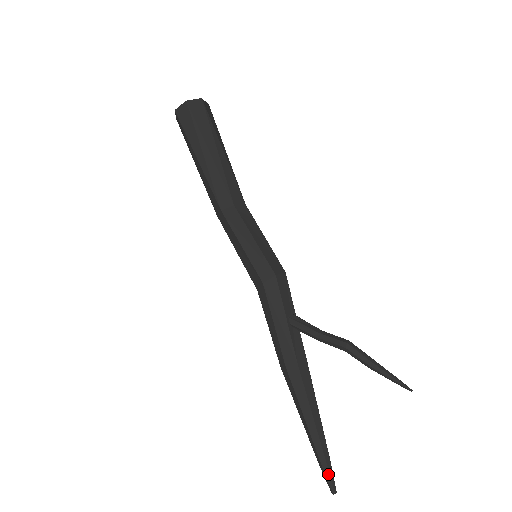
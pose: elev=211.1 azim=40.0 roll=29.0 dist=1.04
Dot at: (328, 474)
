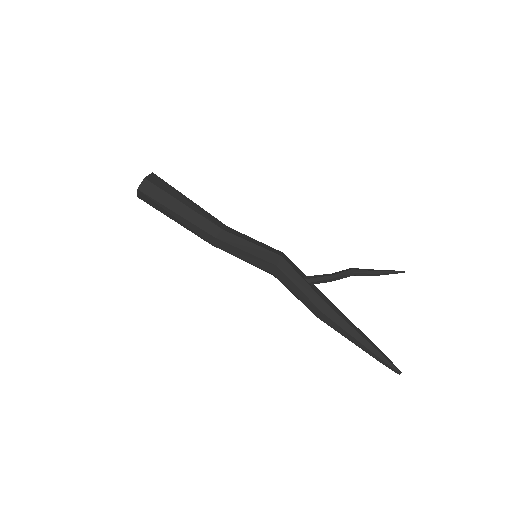
Dot at: (389, 363)
